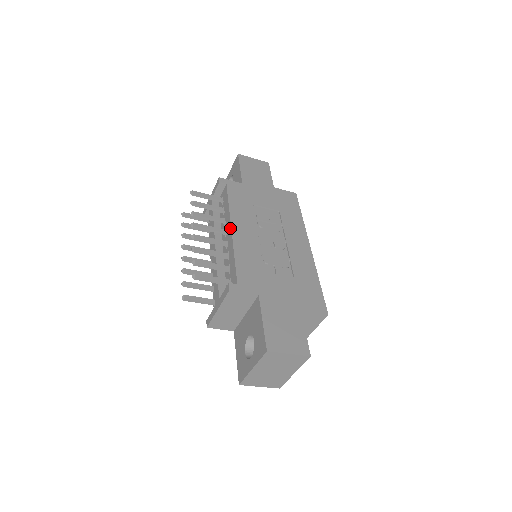
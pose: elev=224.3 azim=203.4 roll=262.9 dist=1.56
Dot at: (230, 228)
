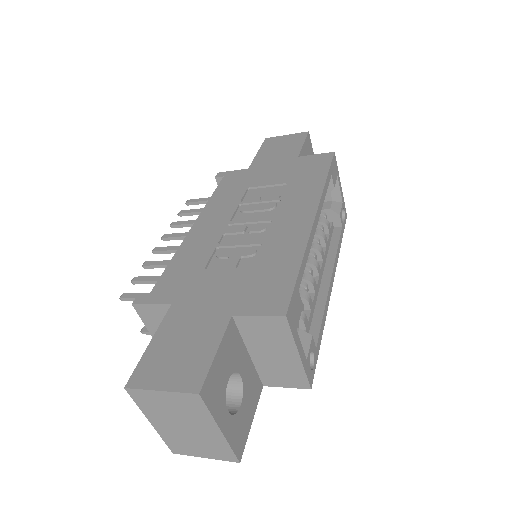
Dot at: (194, 226)
